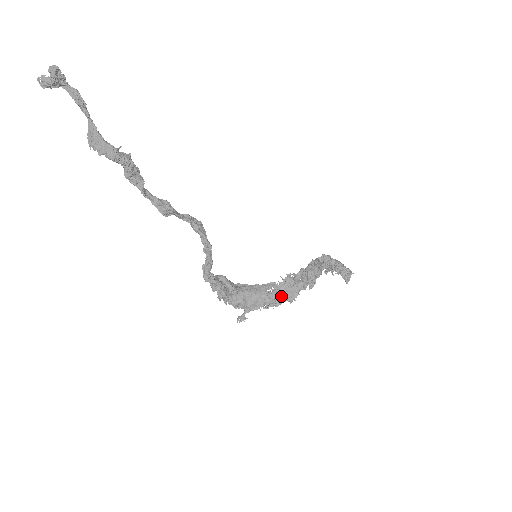
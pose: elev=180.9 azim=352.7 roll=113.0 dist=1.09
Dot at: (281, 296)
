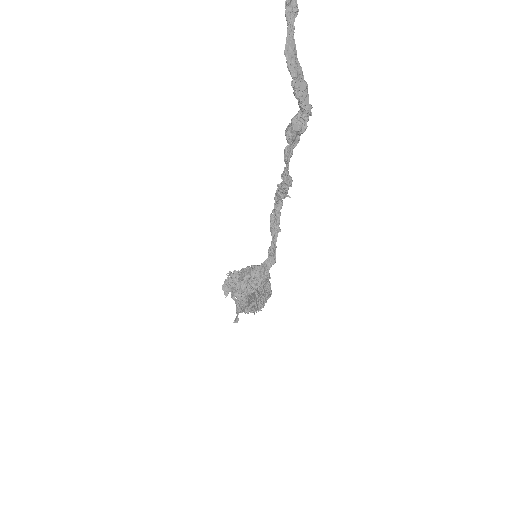
Dot at: (258, 303)
